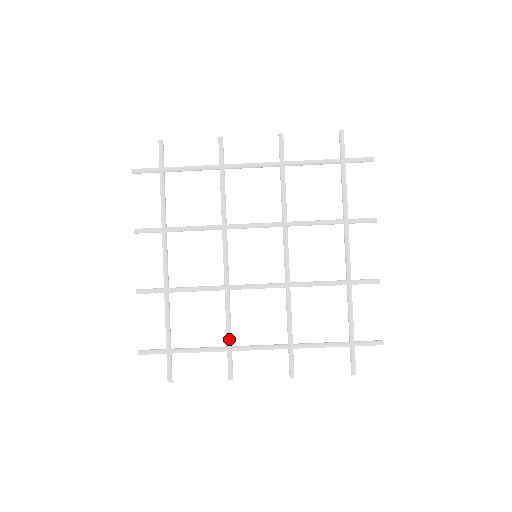
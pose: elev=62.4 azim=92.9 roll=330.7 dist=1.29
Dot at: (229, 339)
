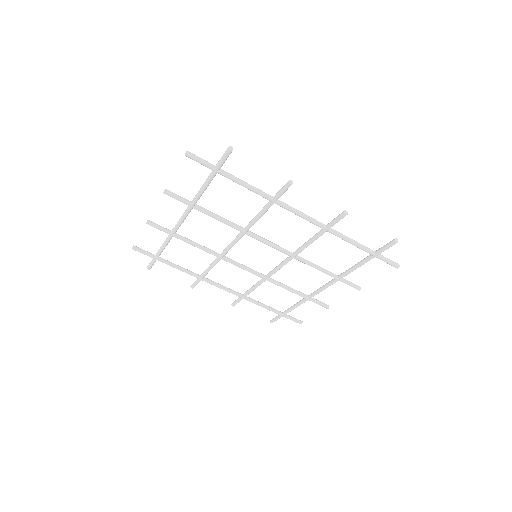
Dot at: (301, 296)
